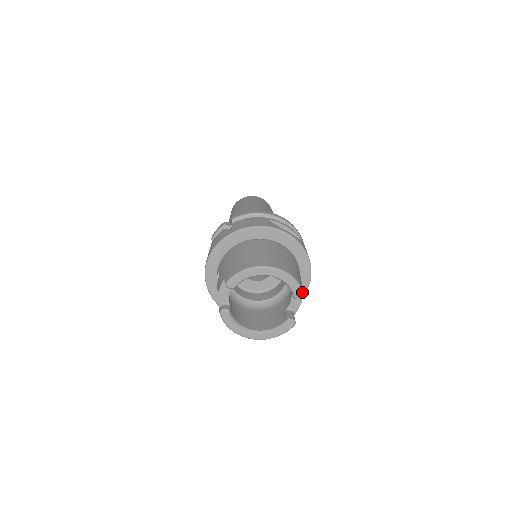
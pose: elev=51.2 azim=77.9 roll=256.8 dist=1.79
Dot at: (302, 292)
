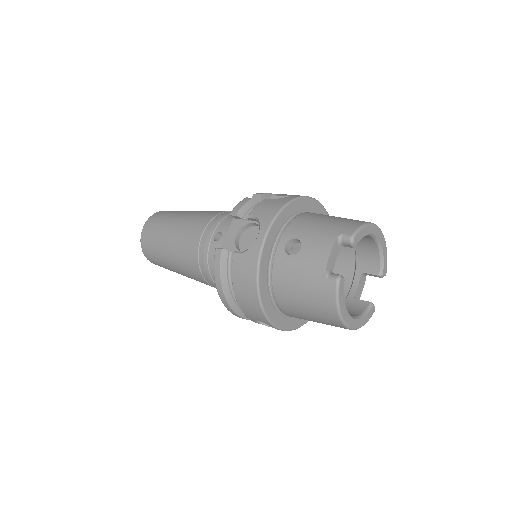
Dot at: (386, 269)
